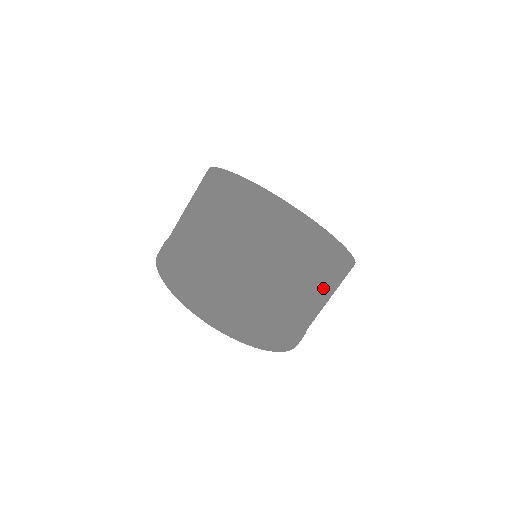
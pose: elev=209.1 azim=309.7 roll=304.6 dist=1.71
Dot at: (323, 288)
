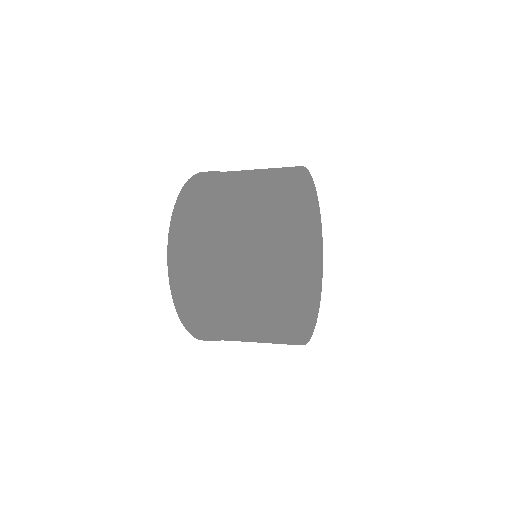
Dot at: (266, 337)
